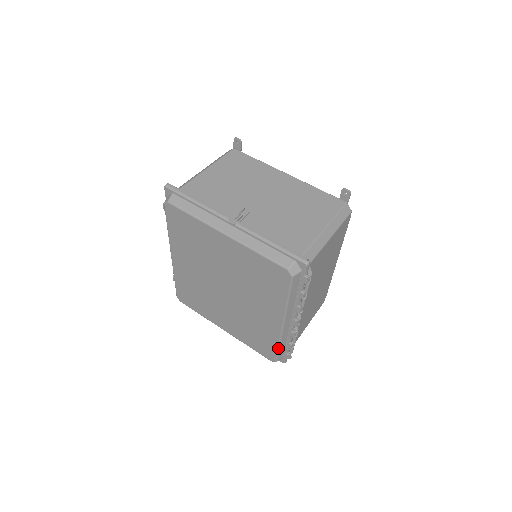
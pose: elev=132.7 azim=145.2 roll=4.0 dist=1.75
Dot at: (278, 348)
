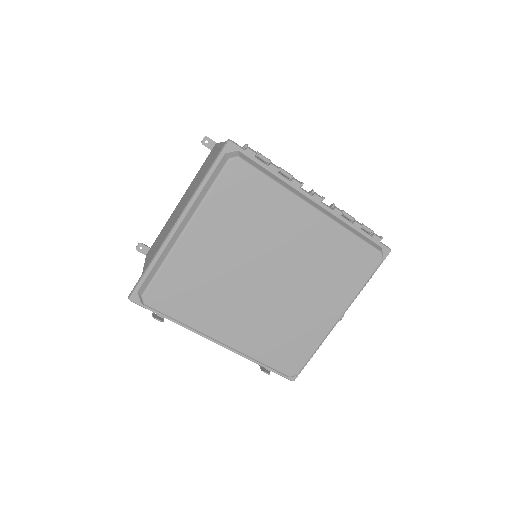
Dot at: (356, 237)
